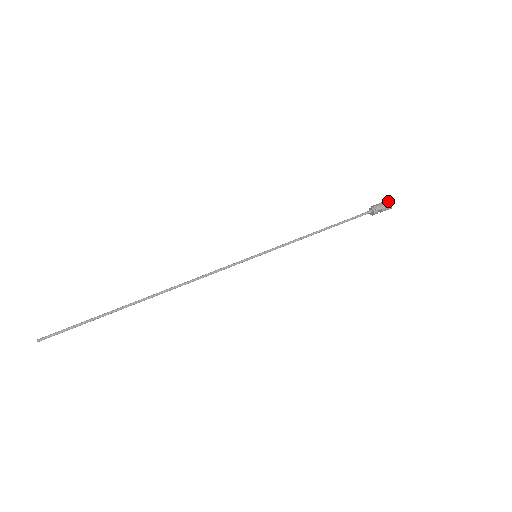
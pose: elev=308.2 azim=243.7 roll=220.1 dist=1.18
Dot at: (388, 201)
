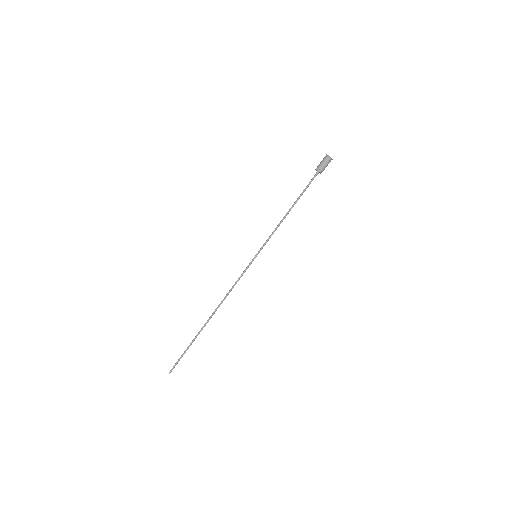
Dot at: occluded
